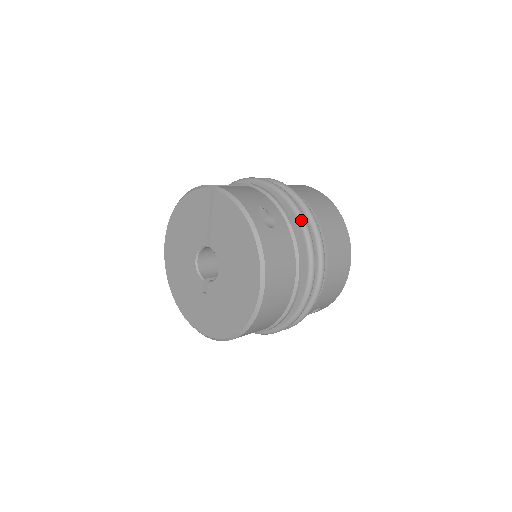
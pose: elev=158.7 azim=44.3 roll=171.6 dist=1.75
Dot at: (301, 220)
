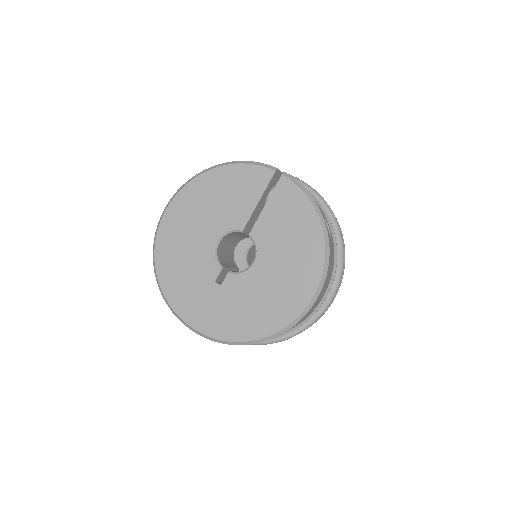
Dot at: (341, 237)
